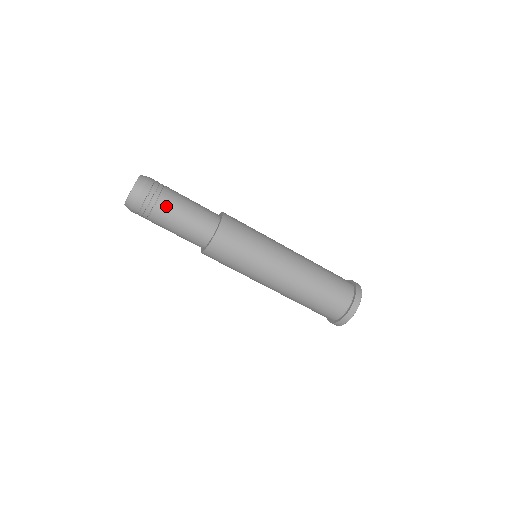
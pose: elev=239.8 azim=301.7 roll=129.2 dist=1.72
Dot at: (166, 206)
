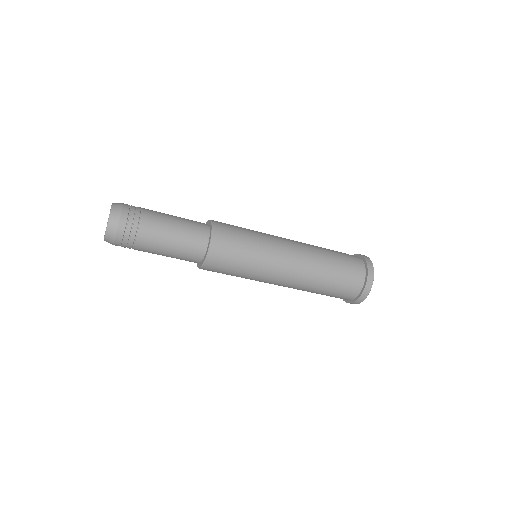
Dot at: (144, 250)
